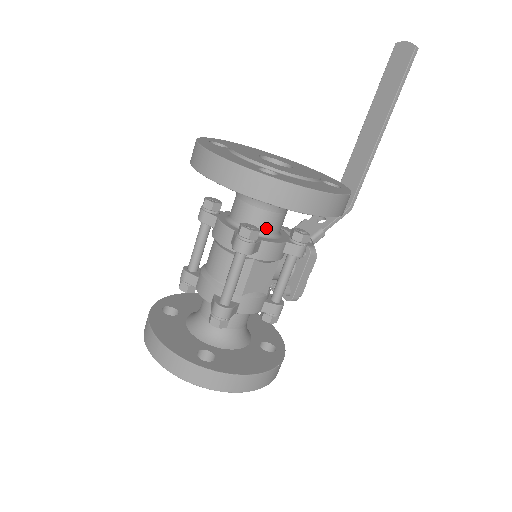
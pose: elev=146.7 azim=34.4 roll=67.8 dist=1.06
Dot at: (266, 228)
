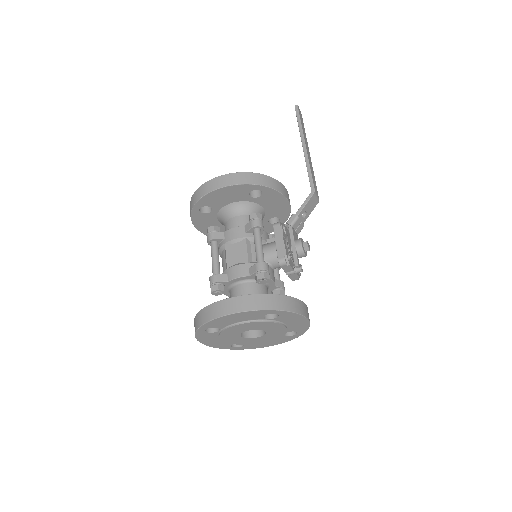
Dot at: occluded
